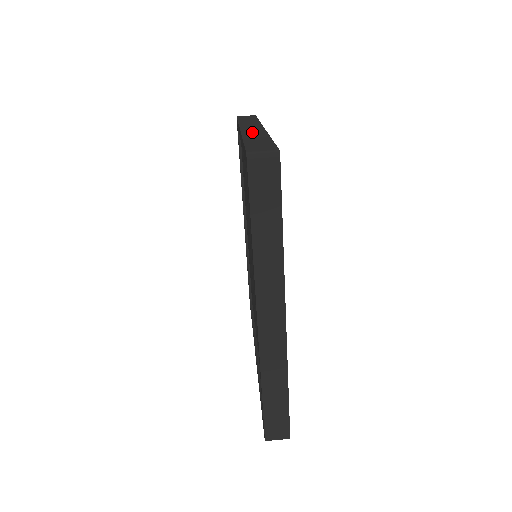
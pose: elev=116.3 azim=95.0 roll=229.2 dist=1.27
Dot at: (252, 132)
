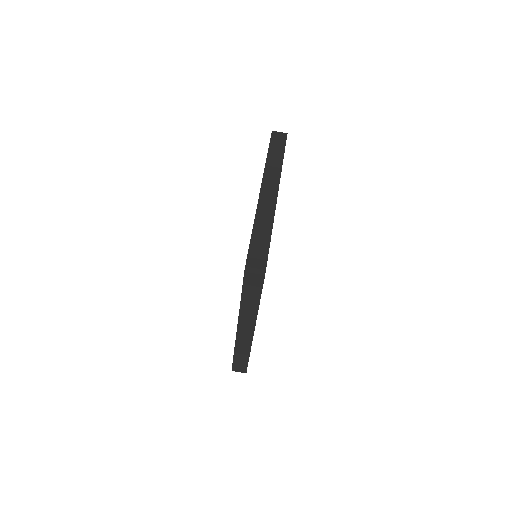
Dot at: (265, 206)
